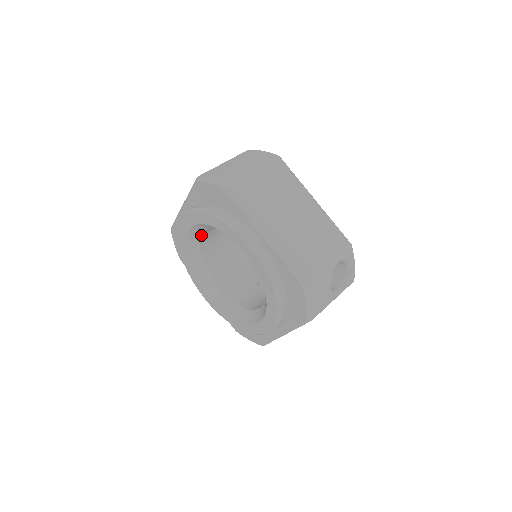
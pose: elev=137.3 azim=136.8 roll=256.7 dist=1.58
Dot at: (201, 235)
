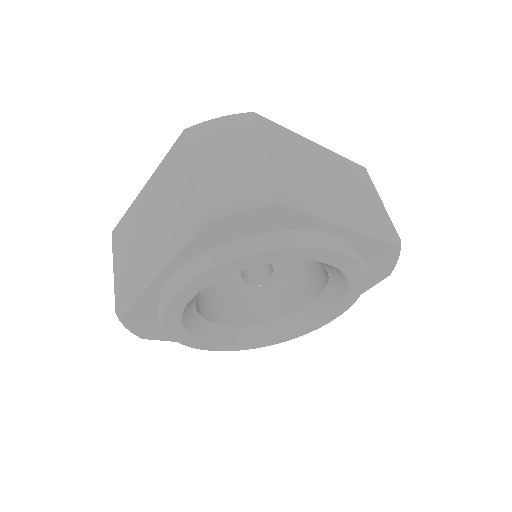
Dot at: occluded
